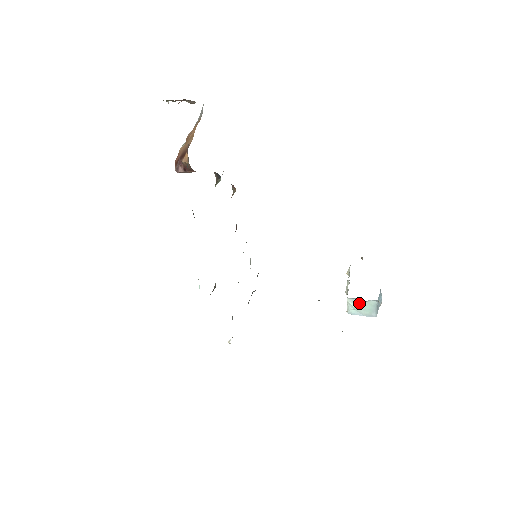
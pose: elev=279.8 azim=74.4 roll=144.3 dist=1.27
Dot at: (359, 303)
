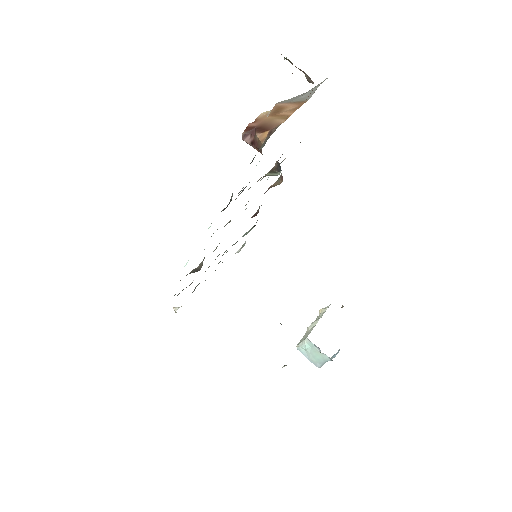
Dot at: (314, 349)
